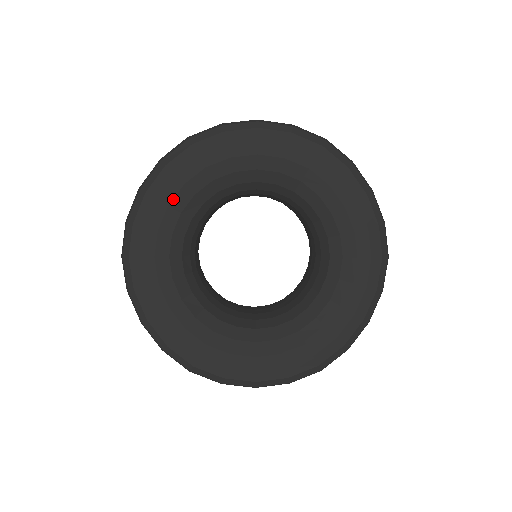
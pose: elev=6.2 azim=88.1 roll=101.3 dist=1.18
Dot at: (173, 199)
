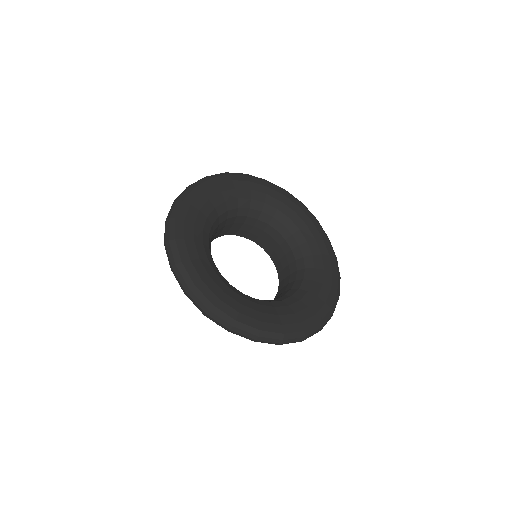
Dot at: (212, 197)
